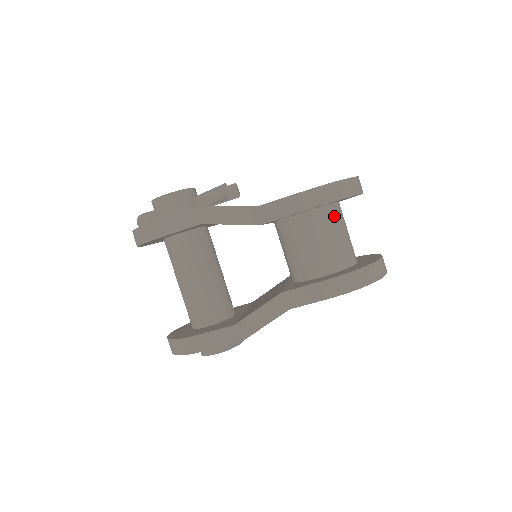
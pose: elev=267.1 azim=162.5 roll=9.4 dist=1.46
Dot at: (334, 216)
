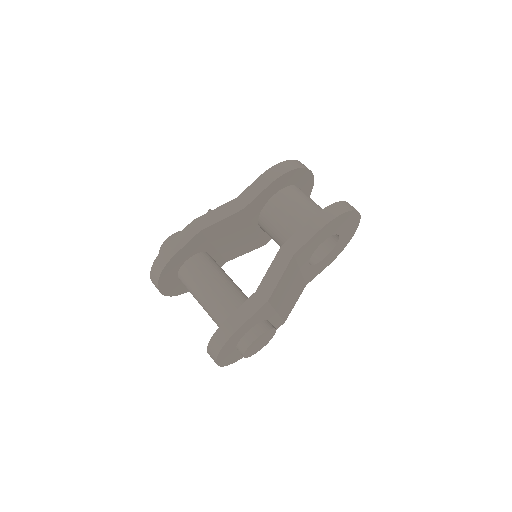
Dot at: (298, 192)
